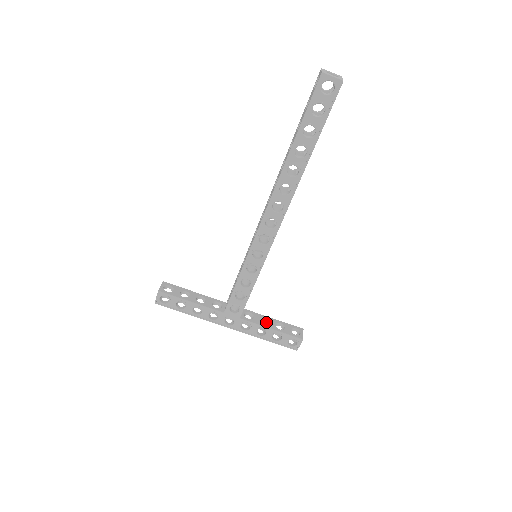
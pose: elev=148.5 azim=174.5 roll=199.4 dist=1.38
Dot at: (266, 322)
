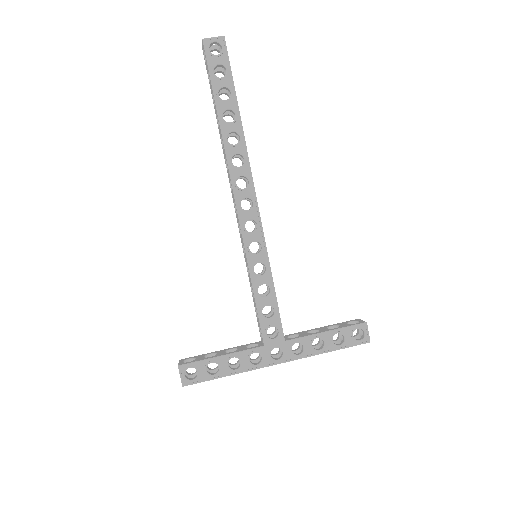
Dot at: occluded
